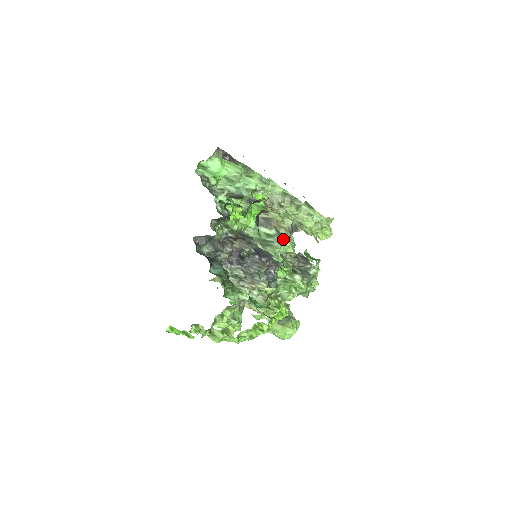
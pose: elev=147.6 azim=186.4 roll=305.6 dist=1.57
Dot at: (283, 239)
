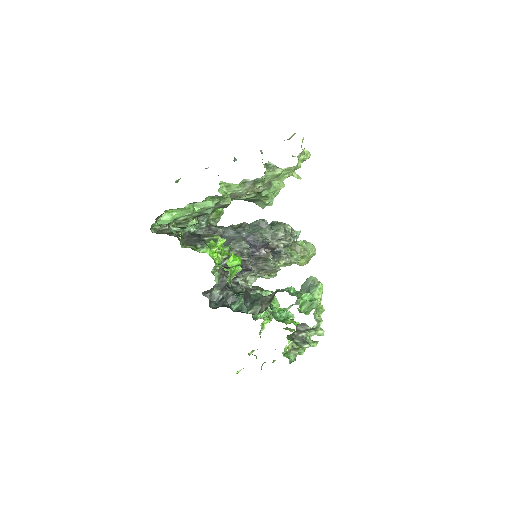
Dot at: (266, 191)
